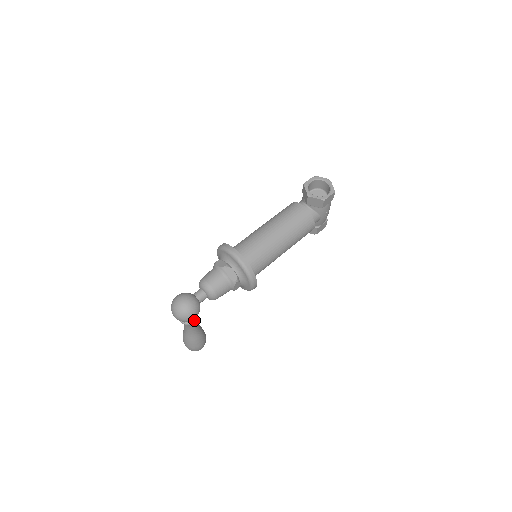
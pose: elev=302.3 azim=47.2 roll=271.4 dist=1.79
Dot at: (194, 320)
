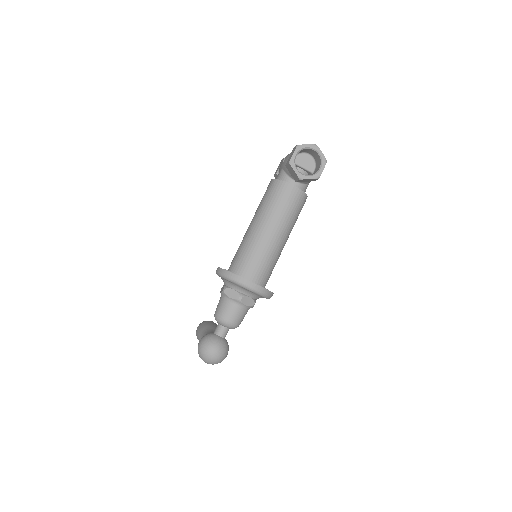
Dot at: occluded
